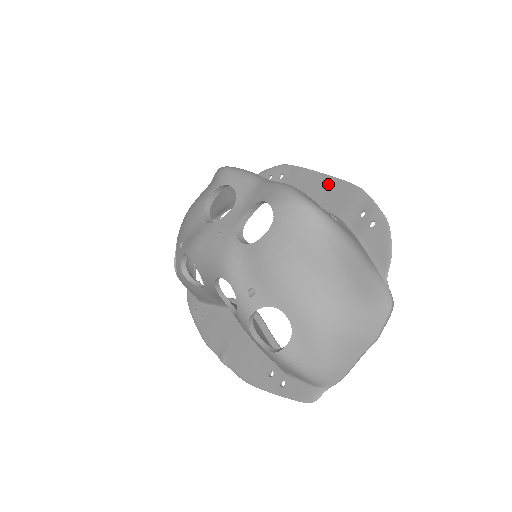
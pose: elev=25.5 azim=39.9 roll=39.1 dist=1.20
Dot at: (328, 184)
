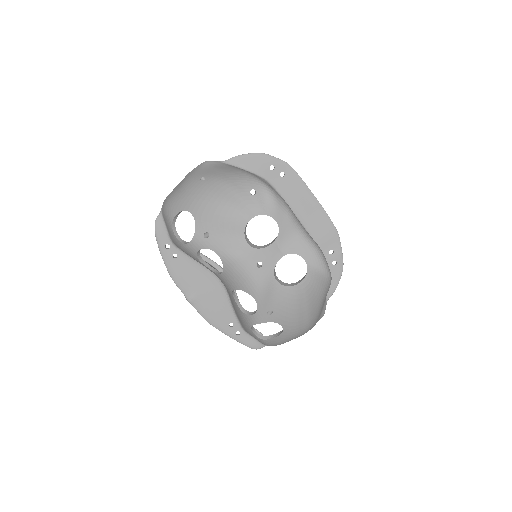
Dot at: (318, 212)
